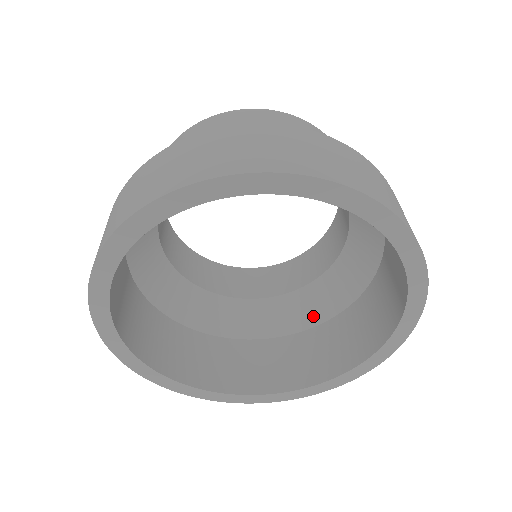
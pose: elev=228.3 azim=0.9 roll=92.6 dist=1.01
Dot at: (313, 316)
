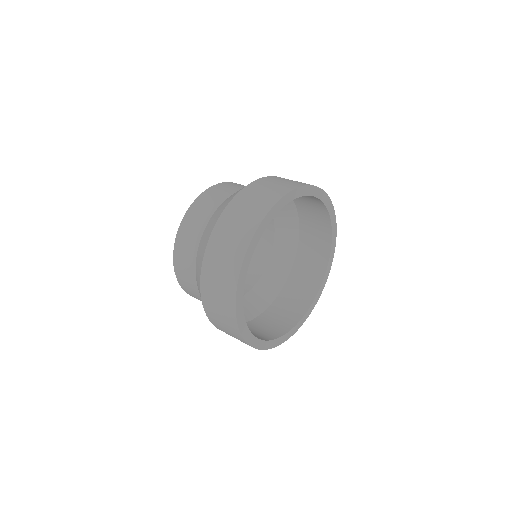
Dot at: (284, 270)
